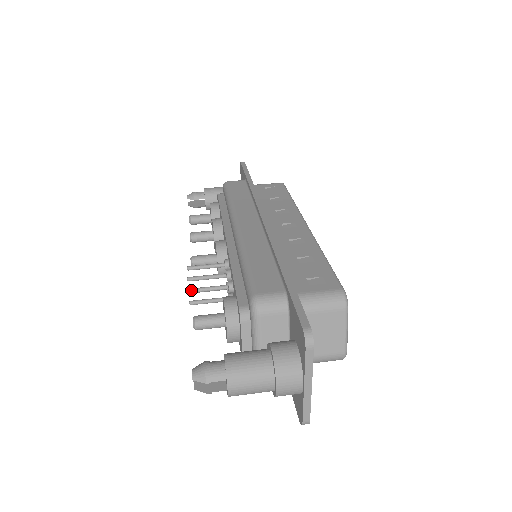
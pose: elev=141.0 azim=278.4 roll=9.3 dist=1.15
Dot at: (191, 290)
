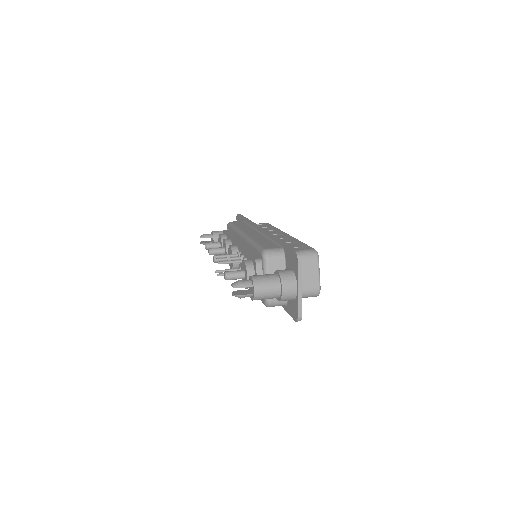
Dot at: (220, 262)
